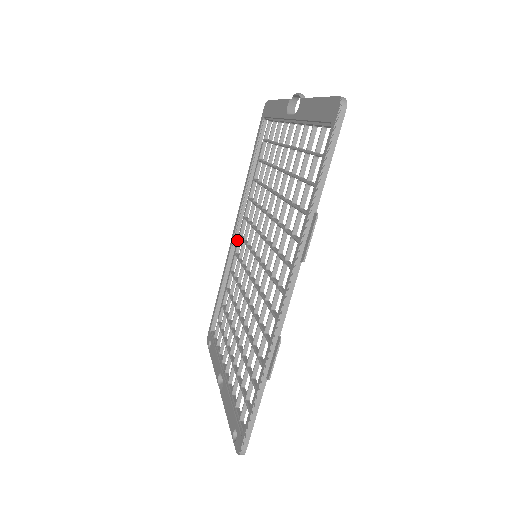
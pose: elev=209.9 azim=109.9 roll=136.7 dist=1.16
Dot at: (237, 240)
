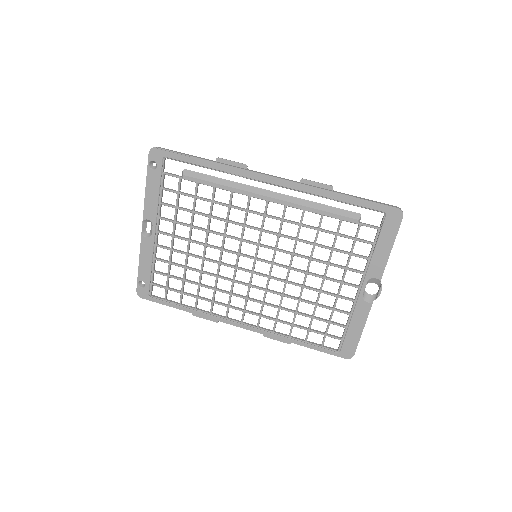
Dot at: (263, 196)
